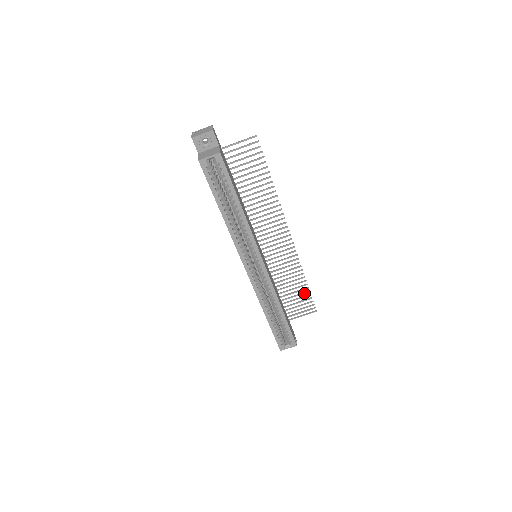
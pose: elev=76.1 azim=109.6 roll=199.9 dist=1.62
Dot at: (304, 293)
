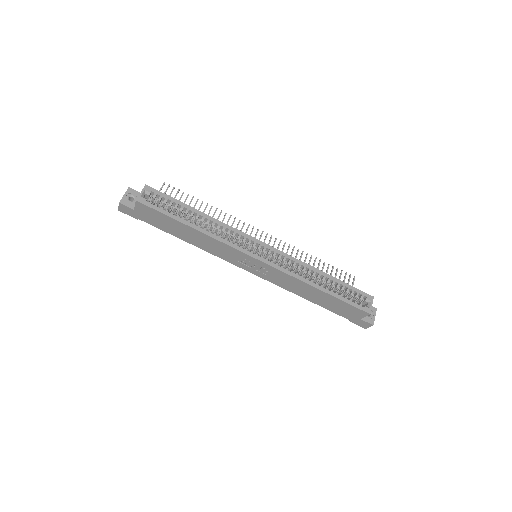
Dot at: (327, 269)
